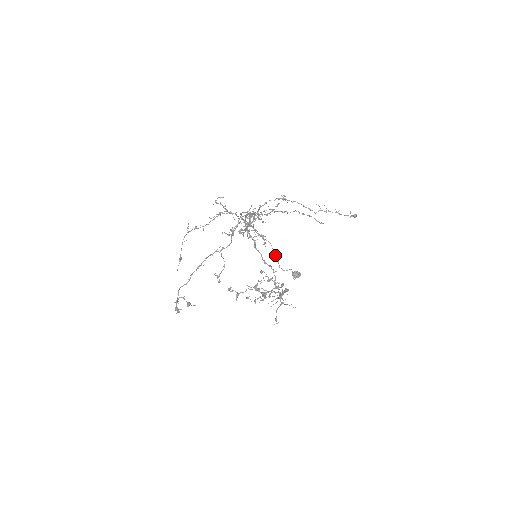
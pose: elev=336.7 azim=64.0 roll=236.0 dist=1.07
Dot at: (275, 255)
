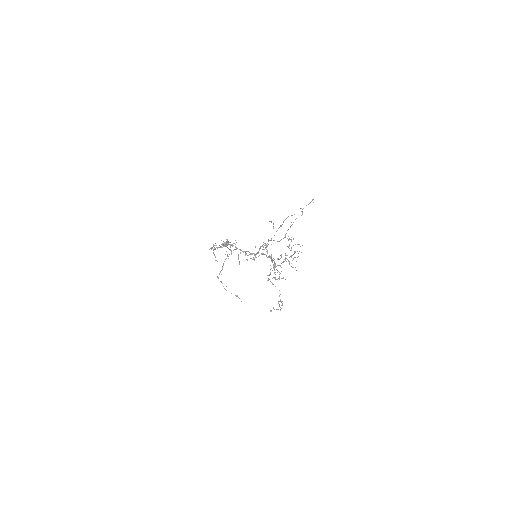
Dot at: occluded
